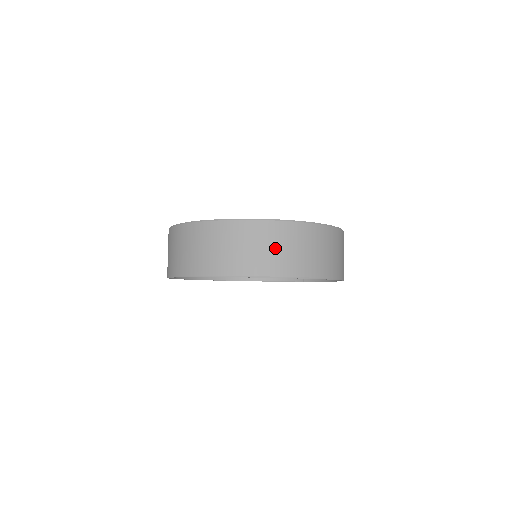
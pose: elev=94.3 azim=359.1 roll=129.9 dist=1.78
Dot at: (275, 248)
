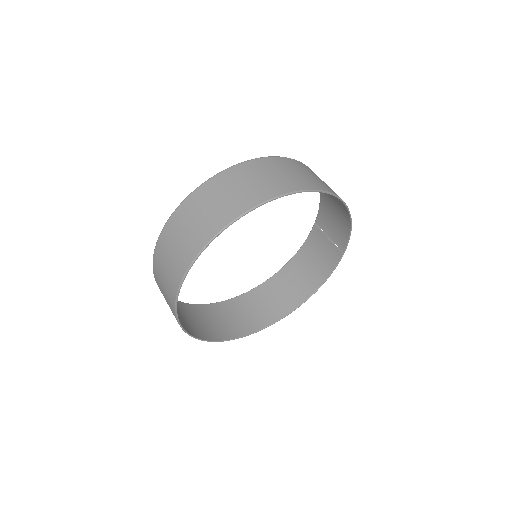
Dot at: (212, 205)
